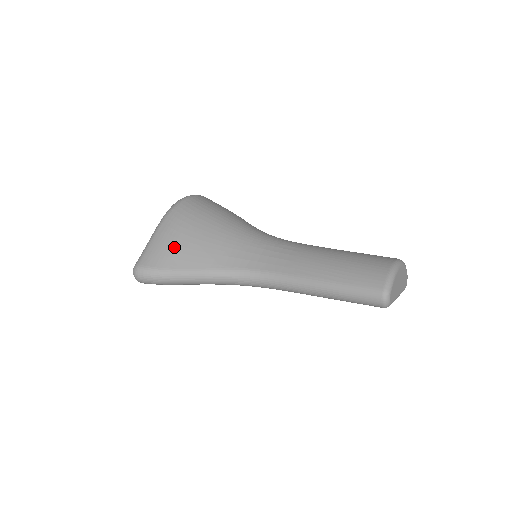
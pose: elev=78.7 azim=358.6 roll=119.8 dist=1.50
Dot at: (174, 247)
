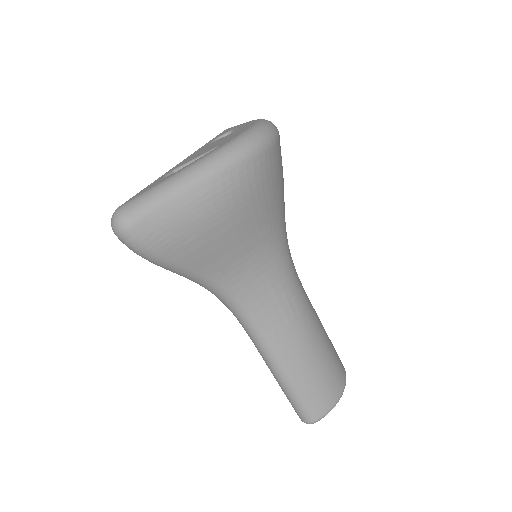
Dot at: (195, 234)
